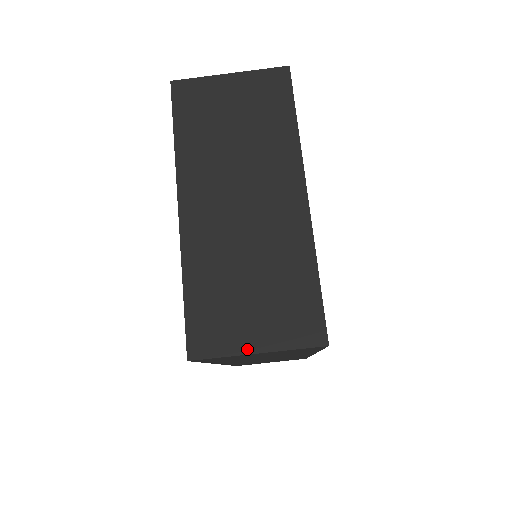
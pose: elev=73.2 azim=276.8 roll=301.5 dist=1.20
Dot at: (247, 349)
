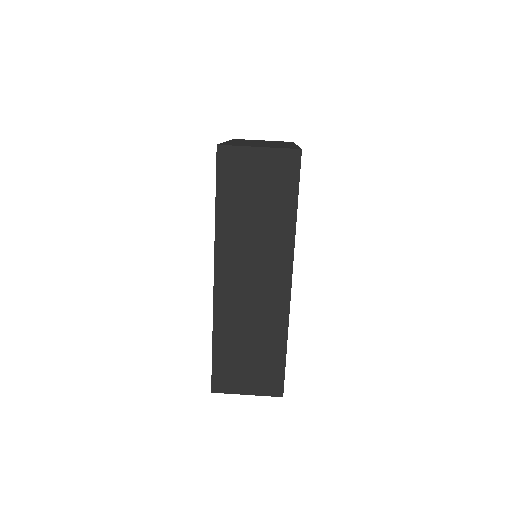
Dot at: (253, 146)
